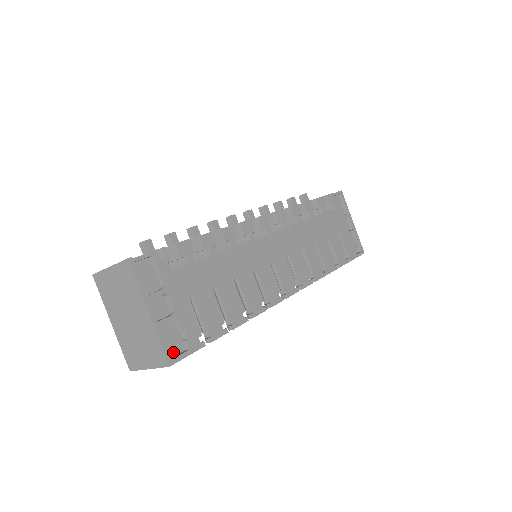
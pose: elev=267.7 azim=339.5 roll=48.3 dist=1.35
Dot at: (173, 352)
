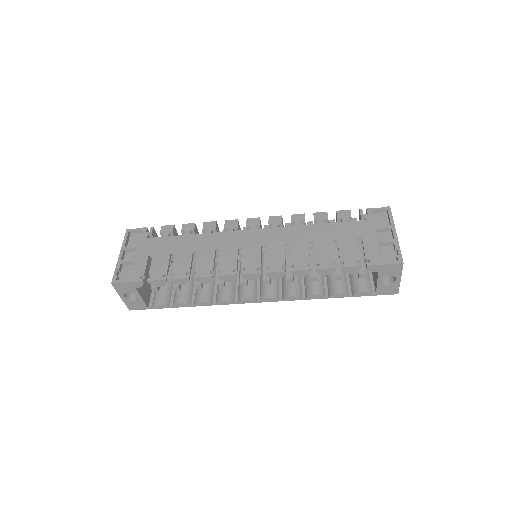
Dot at: occluded
